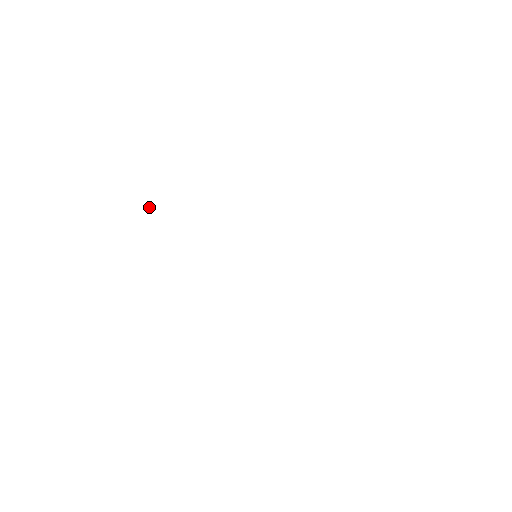
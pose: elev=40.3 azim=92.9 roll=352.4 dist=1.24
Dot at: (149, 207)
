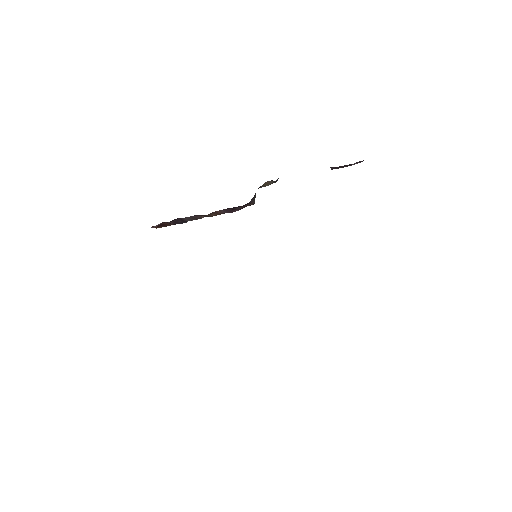
Dot at: occluded
